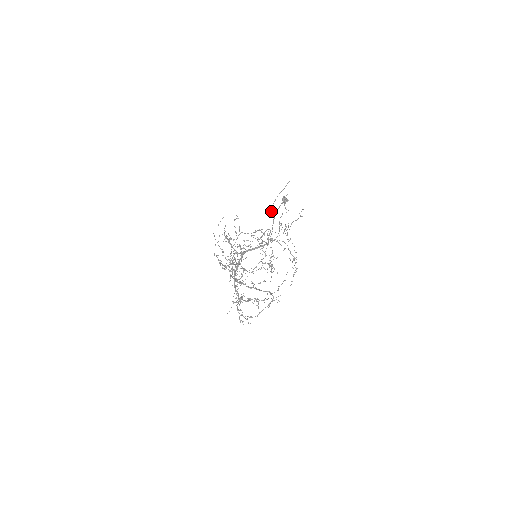
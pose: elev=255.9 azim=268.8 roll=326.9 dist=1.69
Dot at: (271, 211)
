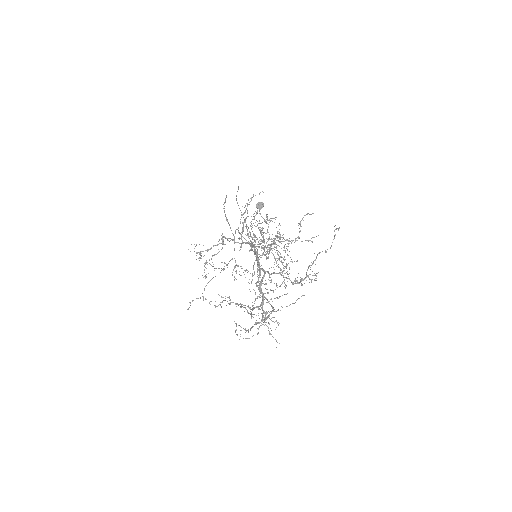
Dot at: (239, 208)
